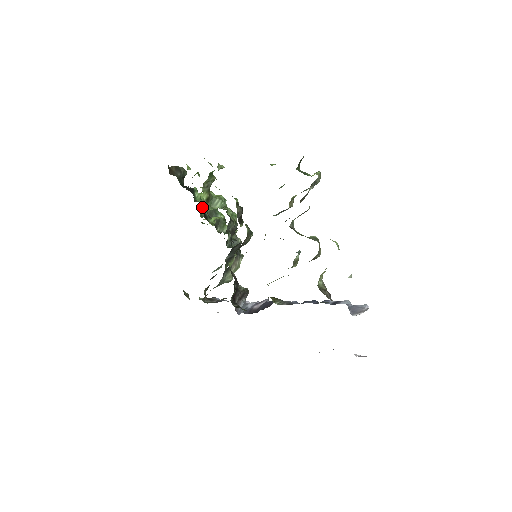
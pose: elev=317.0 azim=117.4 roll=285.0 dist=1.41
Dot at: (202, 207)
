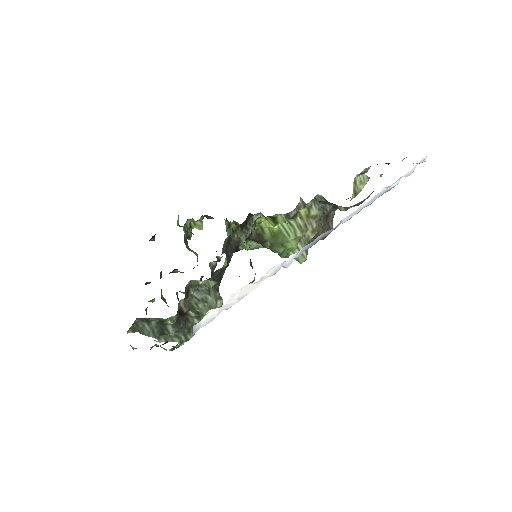
Dot at: occluded
